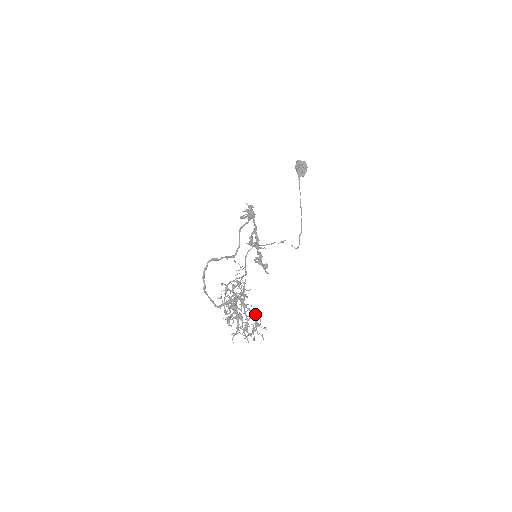
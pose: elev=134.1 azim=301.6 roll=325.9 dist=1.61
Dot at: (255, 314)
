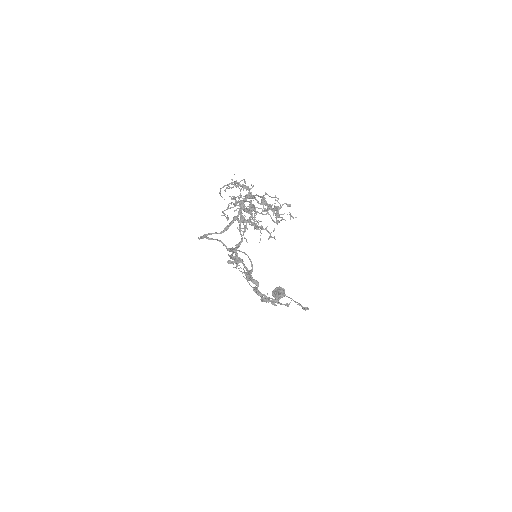
Dot at: (270, 205)
